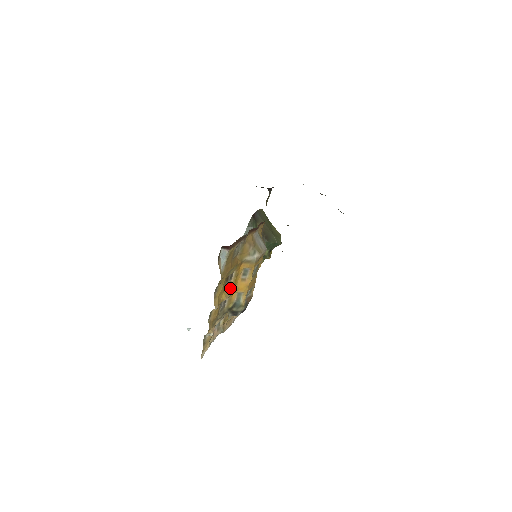
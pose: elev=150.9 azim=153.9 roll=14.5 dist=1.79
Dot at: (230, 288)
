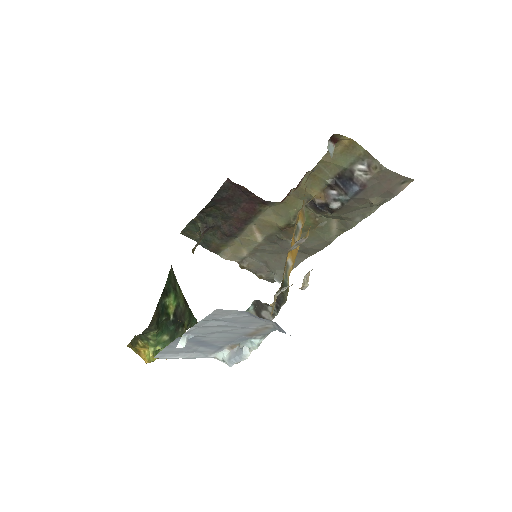
Dot at: occluded
